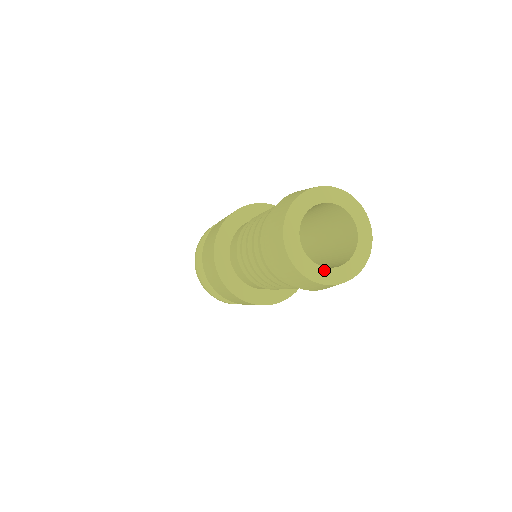
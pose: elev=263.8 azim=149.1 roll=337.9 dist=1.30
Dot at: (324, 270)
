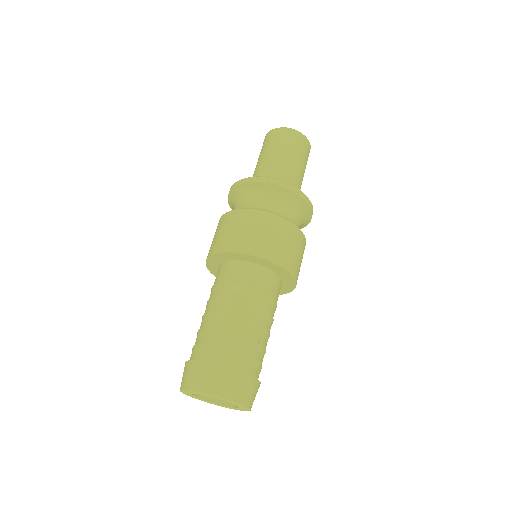
Dot at: (219, 405)
